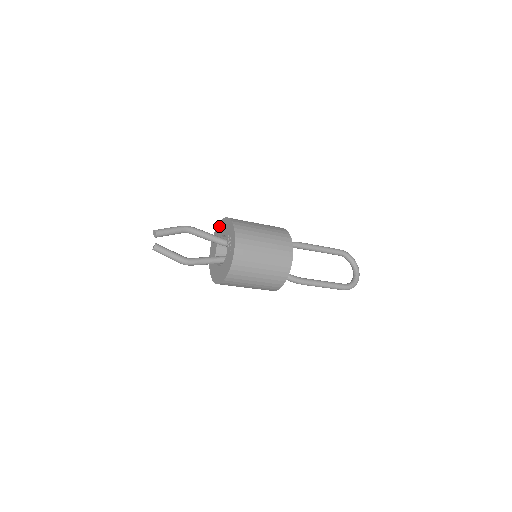
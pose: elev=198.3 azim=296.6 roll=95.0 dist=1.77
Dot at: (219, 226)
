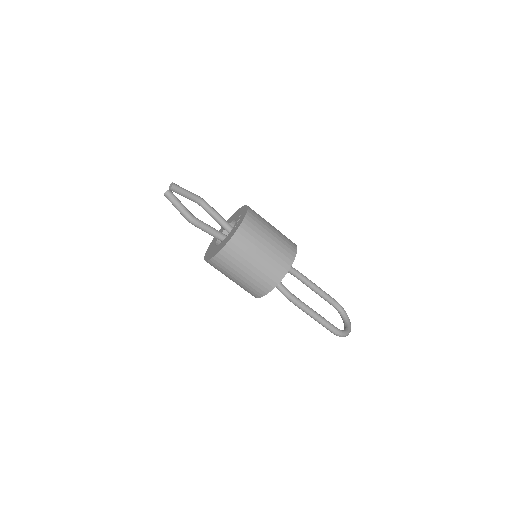
Dot at: (228, 220)
